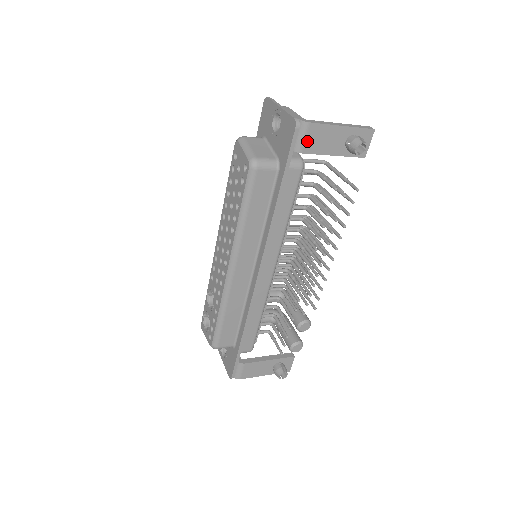
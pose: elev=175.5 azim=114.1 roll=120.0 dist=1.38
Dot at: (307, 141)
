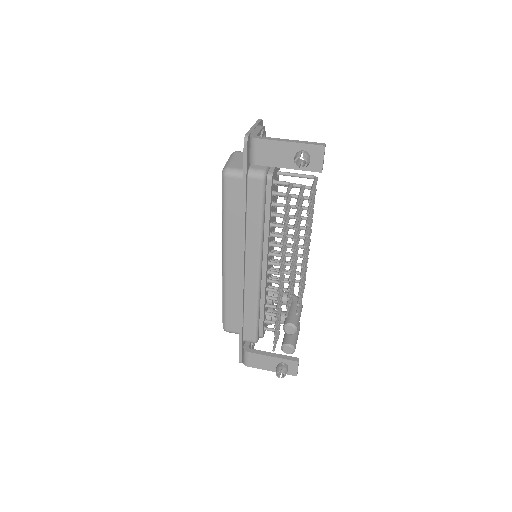
Dot at: (258, 154)
